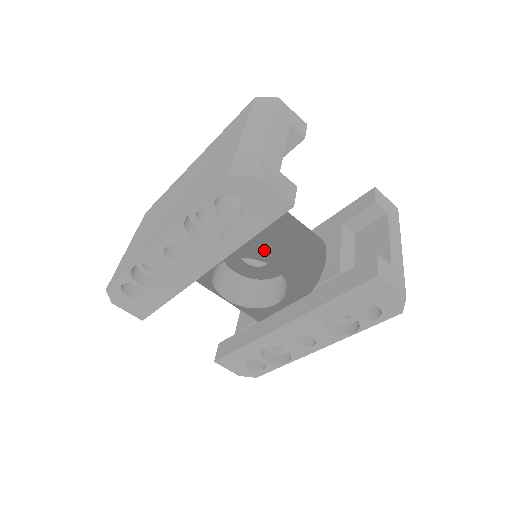
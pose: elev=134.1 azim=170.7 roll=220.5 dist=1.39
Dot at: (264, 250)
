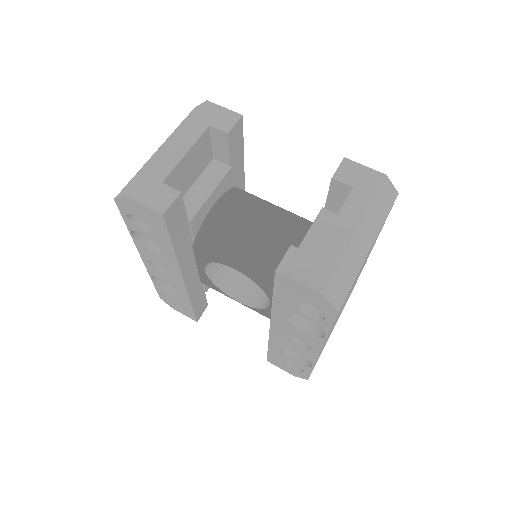
Dot at: (220, 253)
